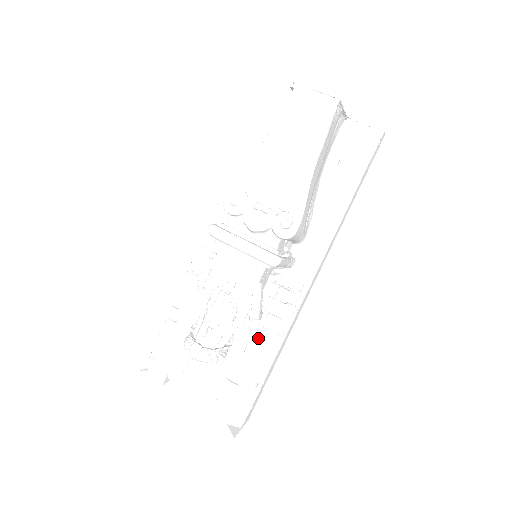
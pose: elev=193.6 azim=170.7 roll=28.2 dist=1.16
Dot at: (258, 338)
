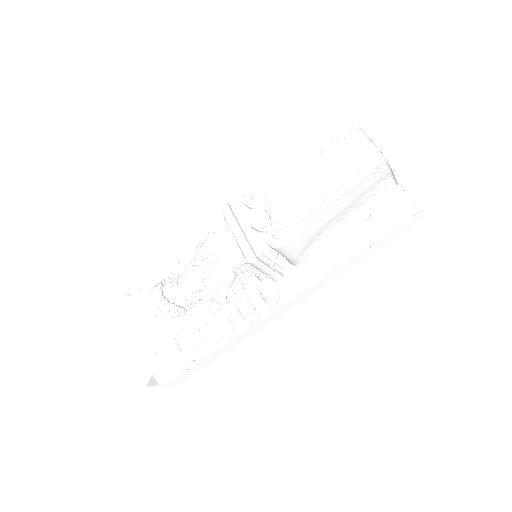
Dot at: (217, 323)
